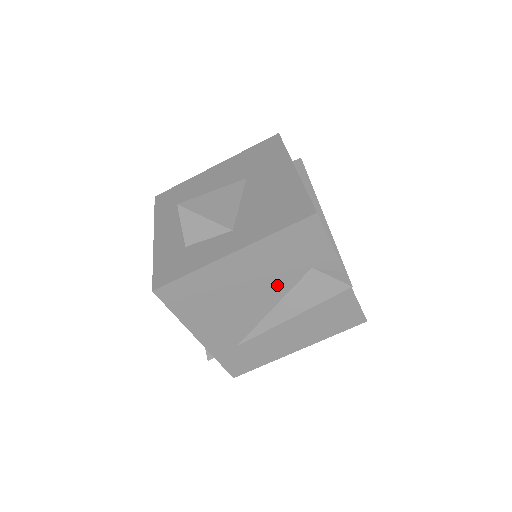
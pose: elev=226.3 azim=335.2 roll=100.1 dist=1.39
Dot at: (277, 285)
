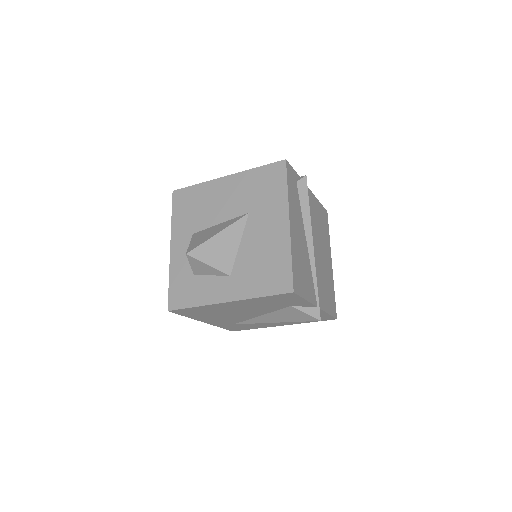
Dot at: (263, 310)
